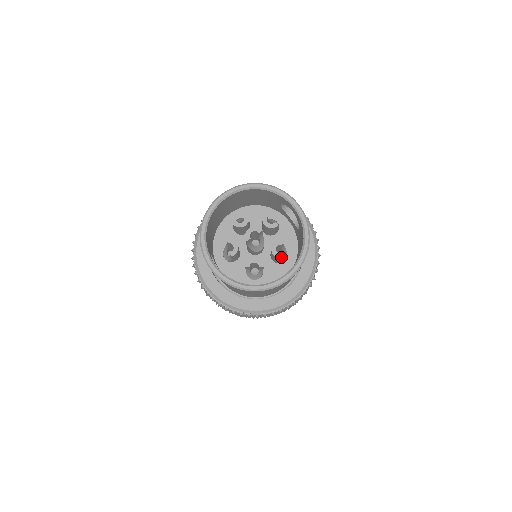
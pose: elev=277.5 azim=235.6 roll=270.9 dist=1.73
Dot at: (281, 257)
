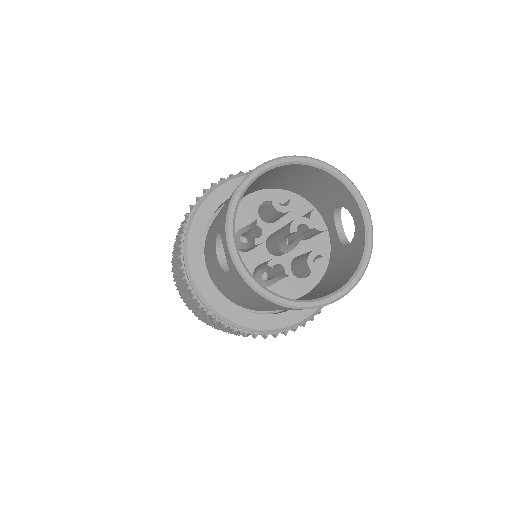
Dot at: occluded
